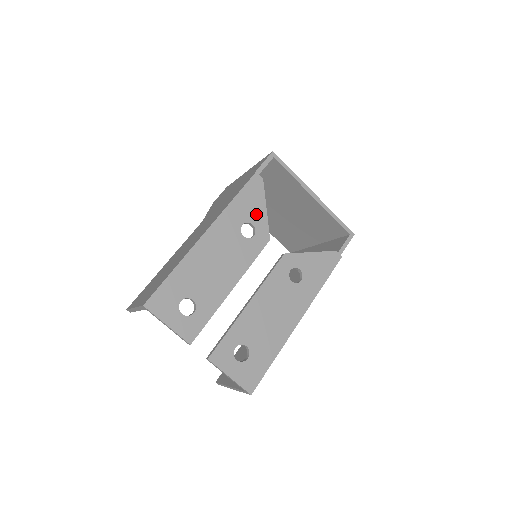
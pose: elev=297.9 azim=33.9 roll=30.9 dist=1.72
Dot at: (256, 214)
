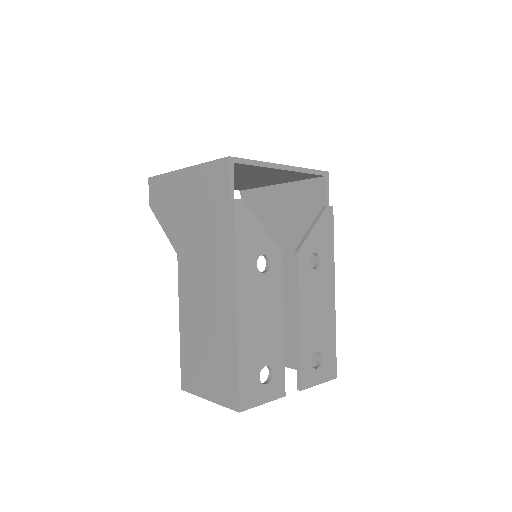
Dot at: (259, 242)
